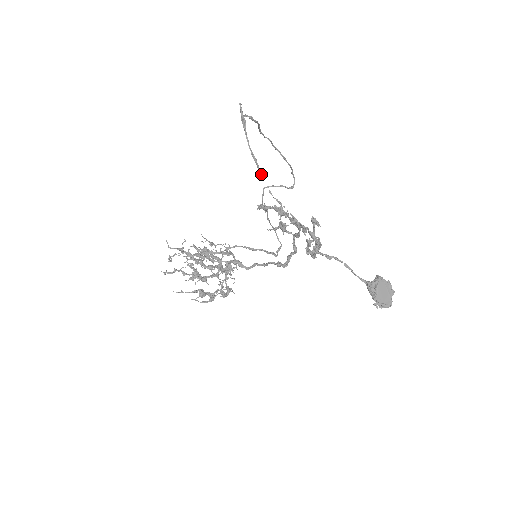
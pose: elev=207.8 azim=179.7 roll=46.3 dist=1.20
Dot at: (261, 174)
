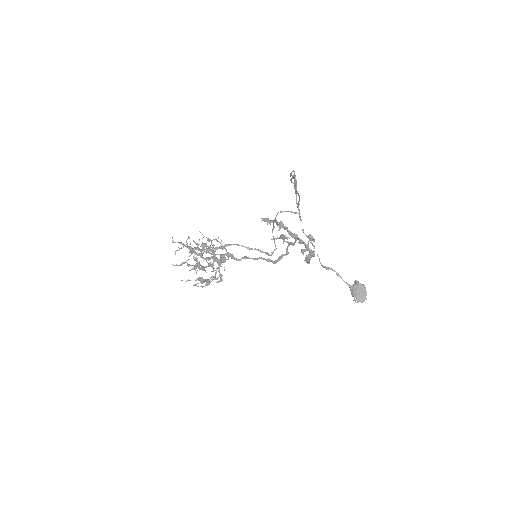
Dot at: (300, 219)
